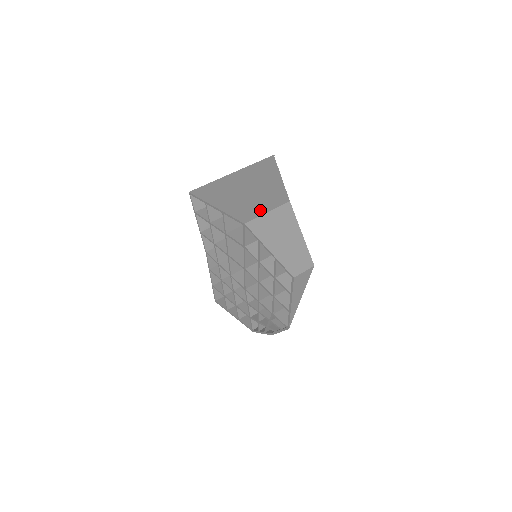
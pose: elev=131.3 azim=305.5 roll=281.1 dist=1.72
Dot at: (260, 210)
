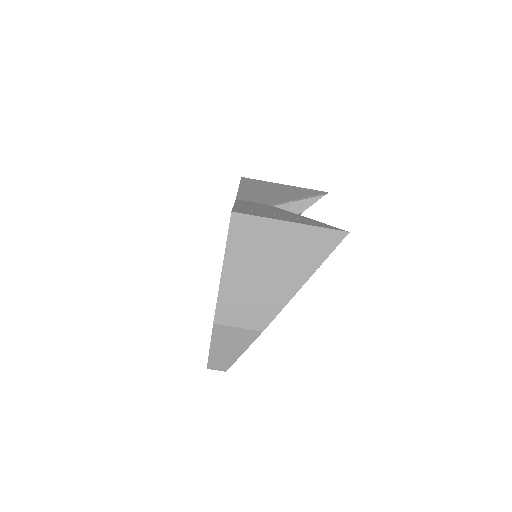
Dot at: (237, 319)
